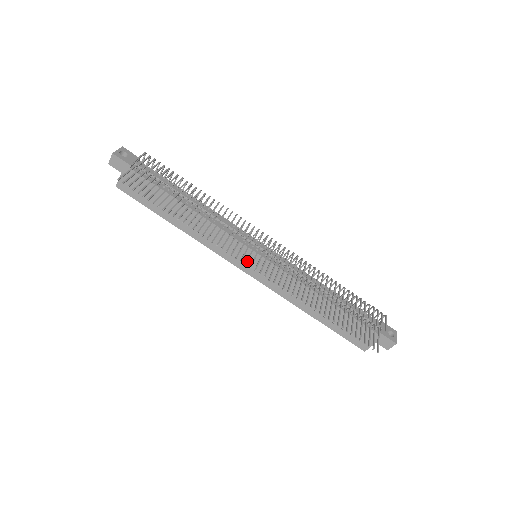
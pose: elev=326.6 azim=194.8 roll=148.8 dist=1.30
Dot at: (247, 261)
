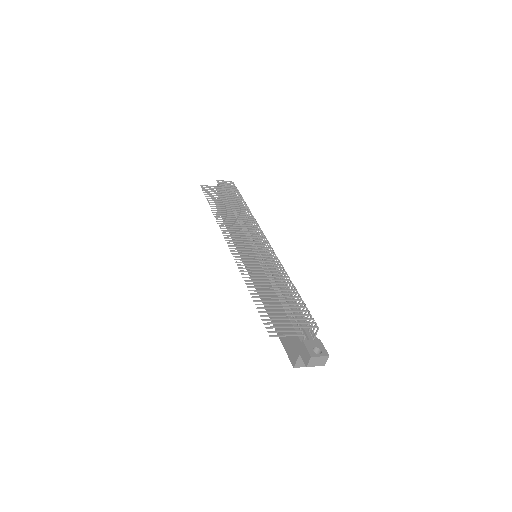
Dot at: (230, 240)
